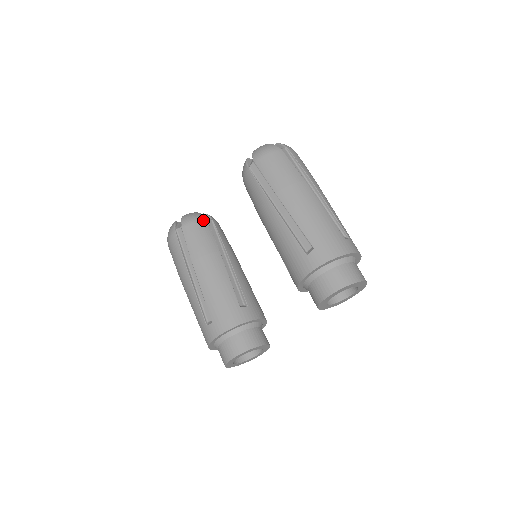
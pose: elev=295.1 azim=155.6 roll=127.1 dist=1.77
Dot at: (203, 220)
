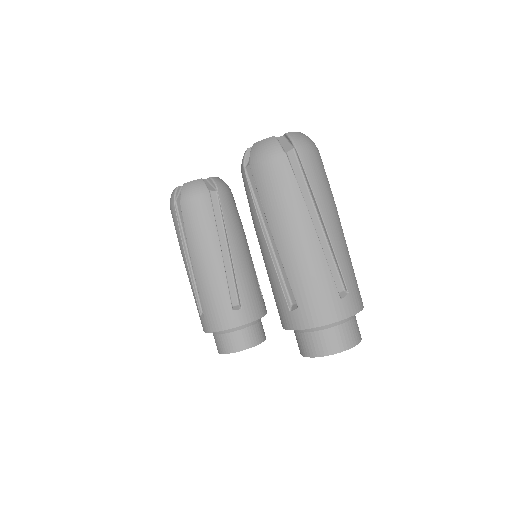
Dot at: (204, 196)
